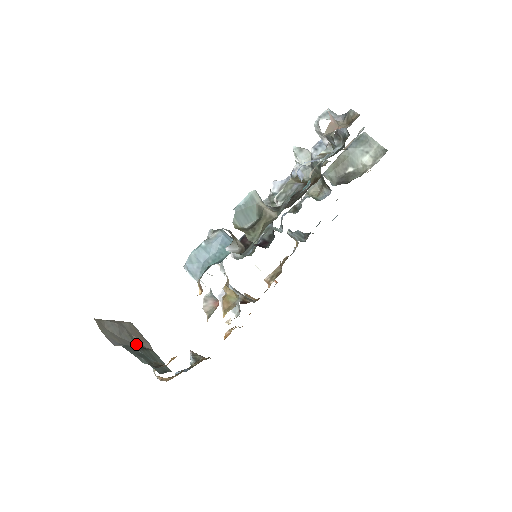
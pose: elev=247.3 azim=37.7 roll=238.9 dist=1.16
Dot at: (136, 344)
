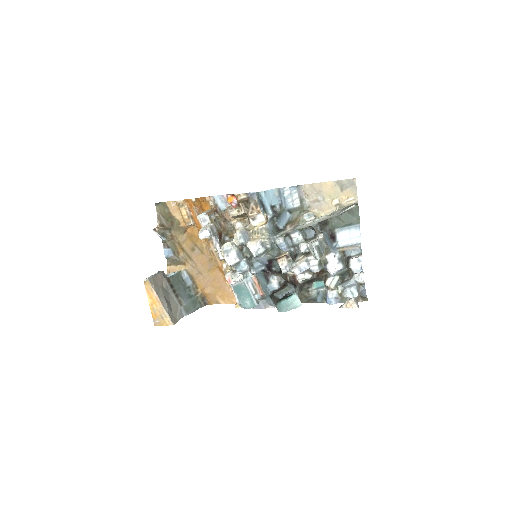
Dot at: (169, 291)
